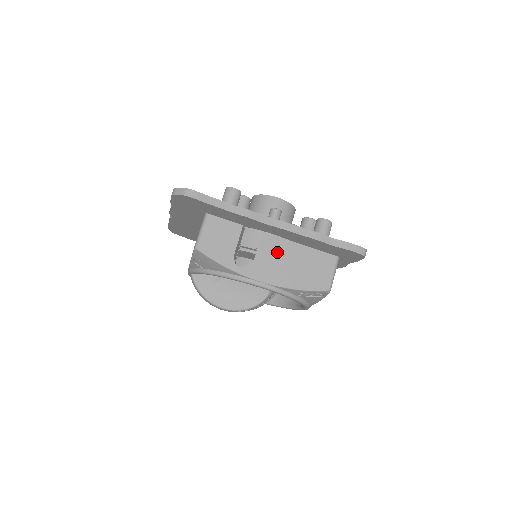
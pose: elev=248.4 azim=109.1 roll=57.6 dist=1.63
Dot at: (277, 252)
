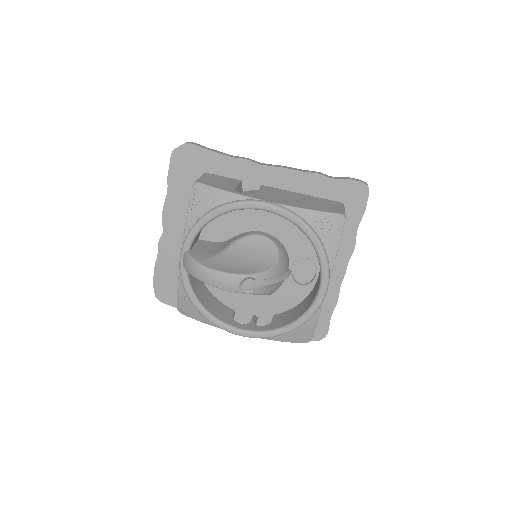
Dot at: (279, 193)
